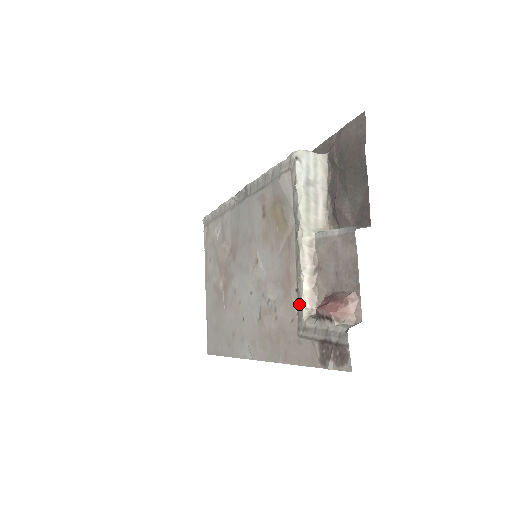
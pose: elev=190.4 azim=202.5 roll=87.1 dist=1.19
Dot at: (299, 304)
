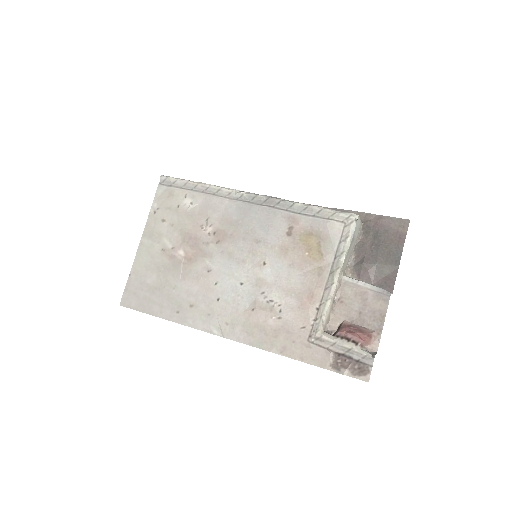
Dot at: (317, 319)
